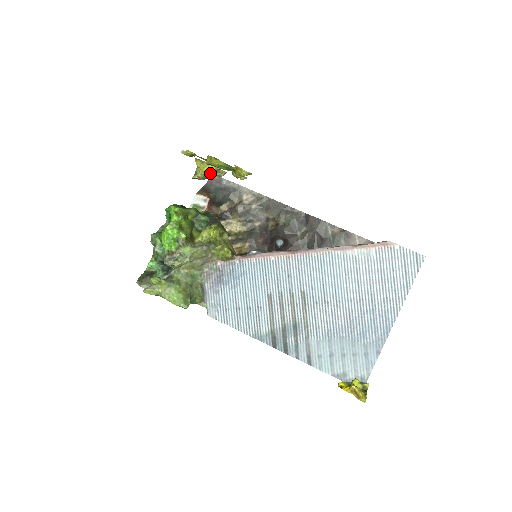
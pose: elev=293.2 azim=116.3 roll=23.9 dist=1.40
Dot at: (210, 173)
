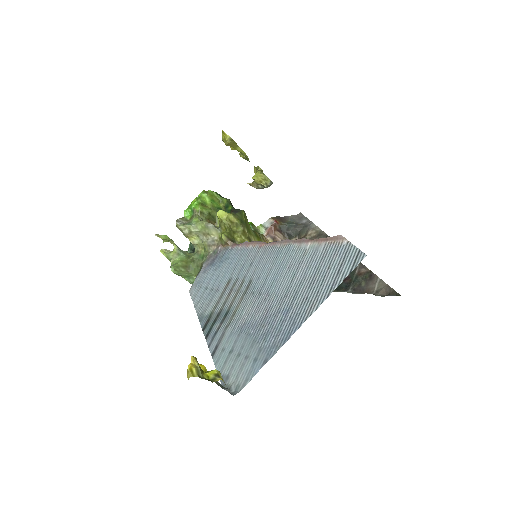
Dot at: (255, 176)
